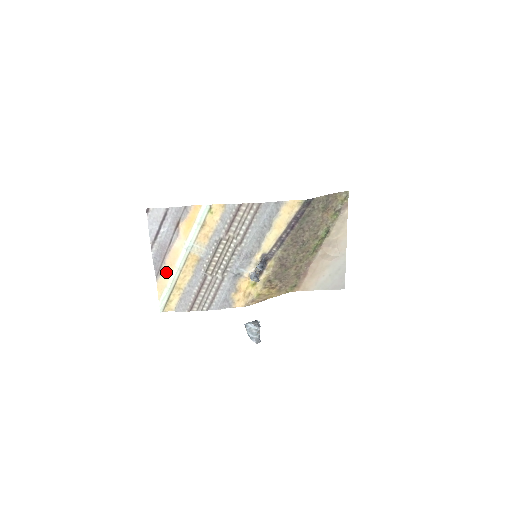
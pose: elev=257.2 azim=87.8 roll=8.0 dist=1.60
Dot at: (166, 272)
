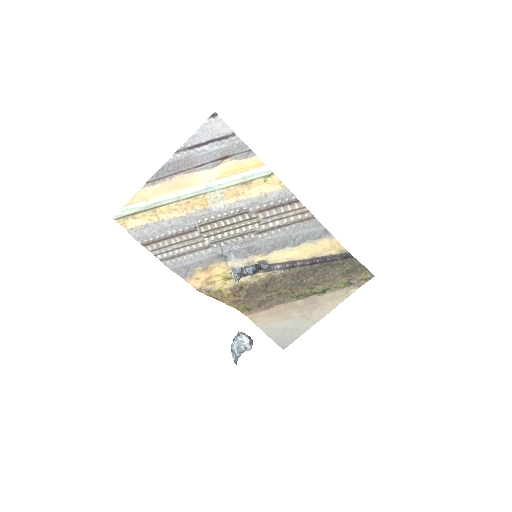
Dot at: (163, 188)
